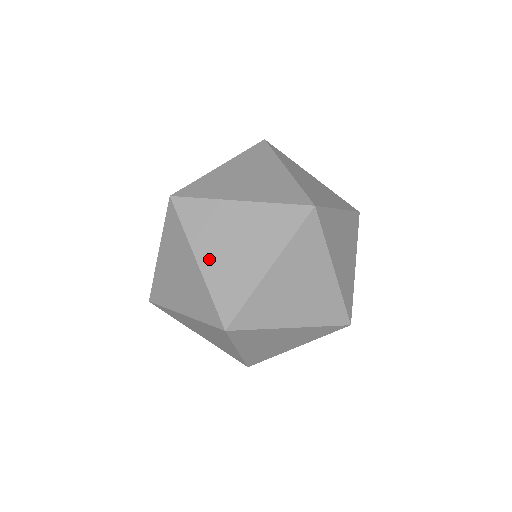
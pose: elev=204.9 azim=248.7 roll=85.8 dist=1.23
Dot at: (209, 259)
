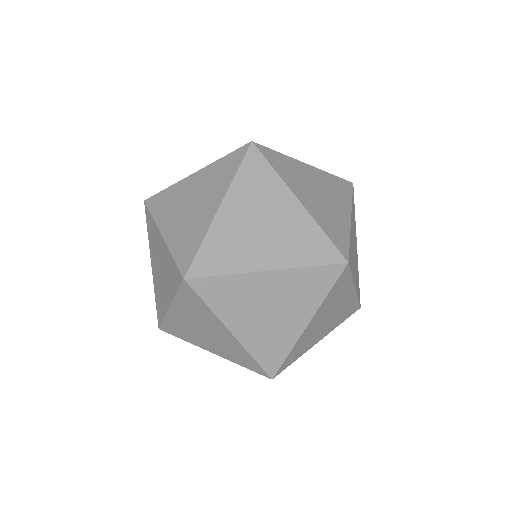
Dot at: (171, 228)
